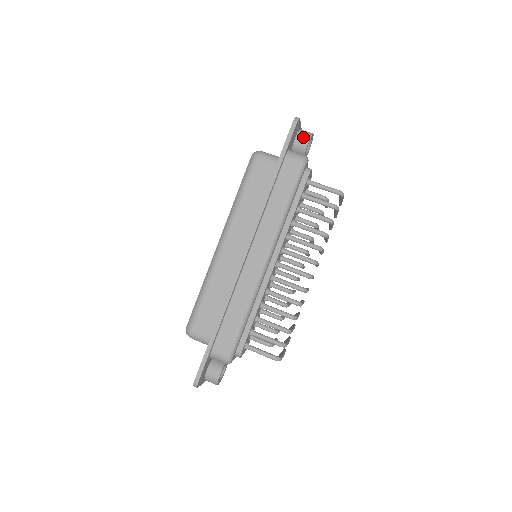
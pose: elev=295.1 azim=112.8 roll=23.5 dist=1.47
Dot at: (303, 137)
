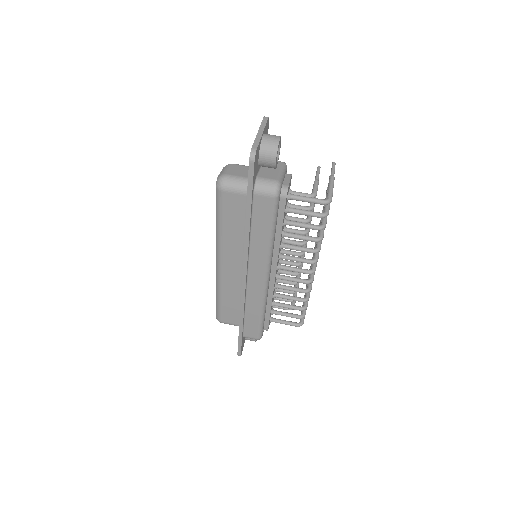
Dot at: (268, 156)
